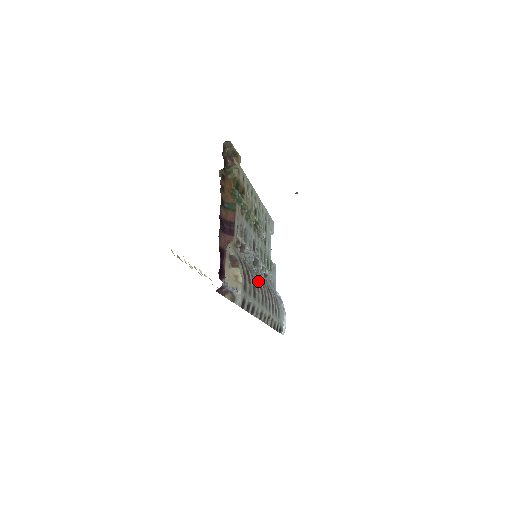
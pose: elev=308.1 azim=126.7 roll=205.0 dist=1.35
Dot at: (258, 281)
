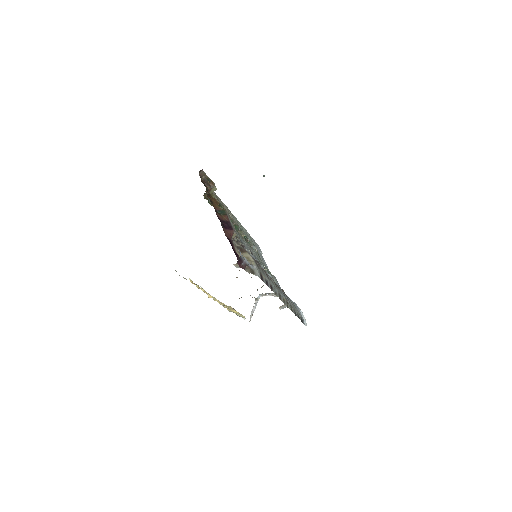
Dot at: occluded
